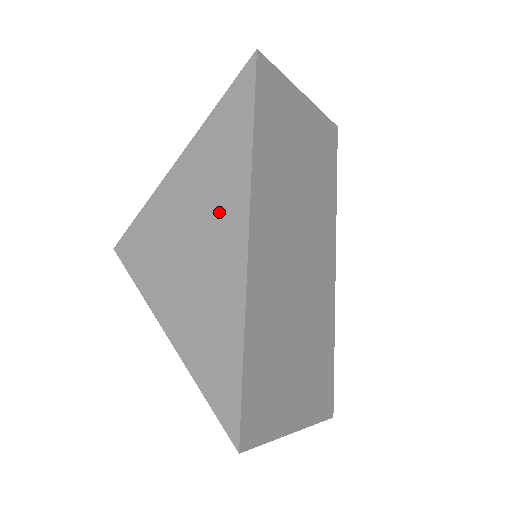
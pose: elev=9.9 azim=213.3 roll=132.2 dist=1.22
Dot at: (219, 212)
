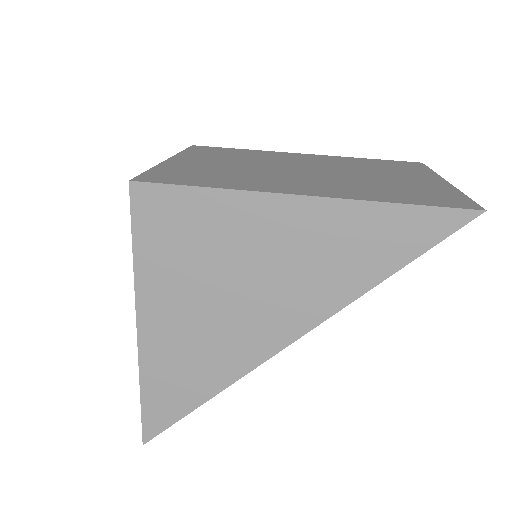
Dot at: (284, 300)
